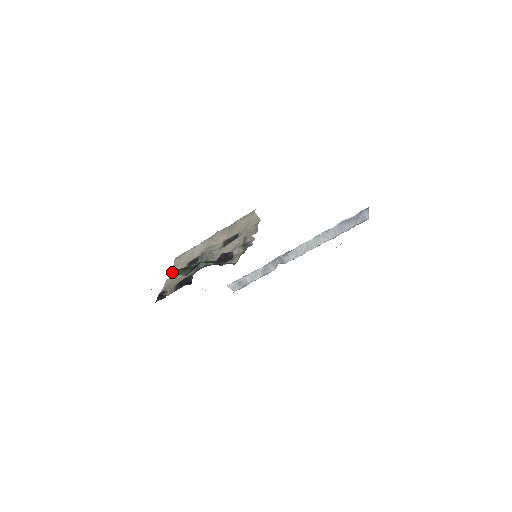
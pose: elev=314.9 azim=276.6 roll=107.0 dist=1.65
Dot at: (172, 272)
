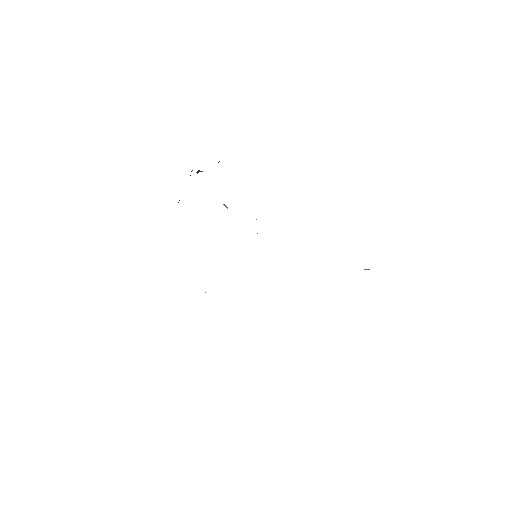
Dot at: occluded
